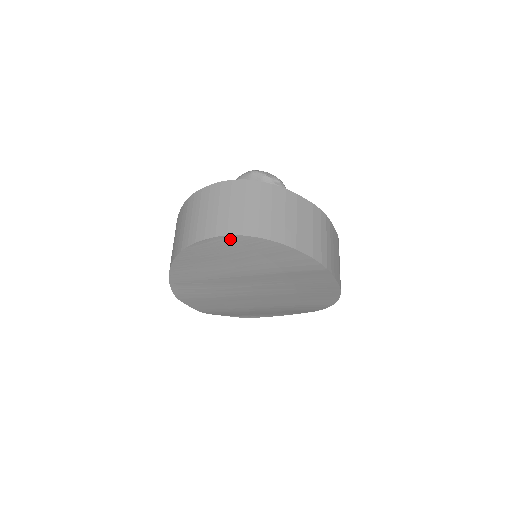
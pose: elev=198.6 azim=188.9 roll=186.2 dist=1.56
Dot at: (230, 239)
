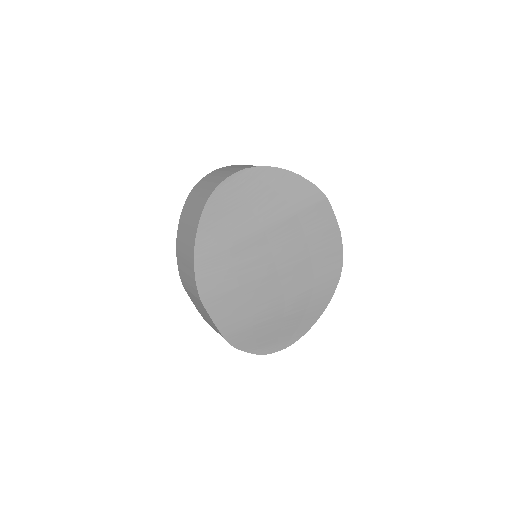
Dot at: (248, 174)
